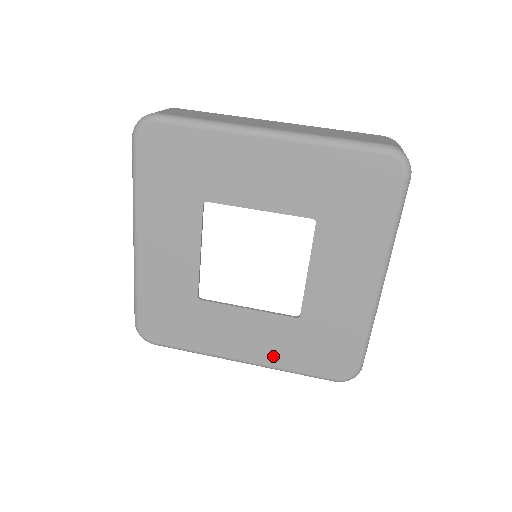
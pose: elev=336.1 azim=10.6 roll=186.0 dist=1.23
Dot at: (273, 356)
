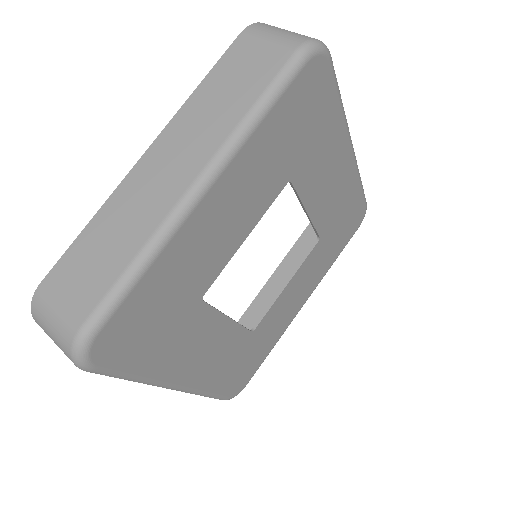
Dot at: (319, 275)
